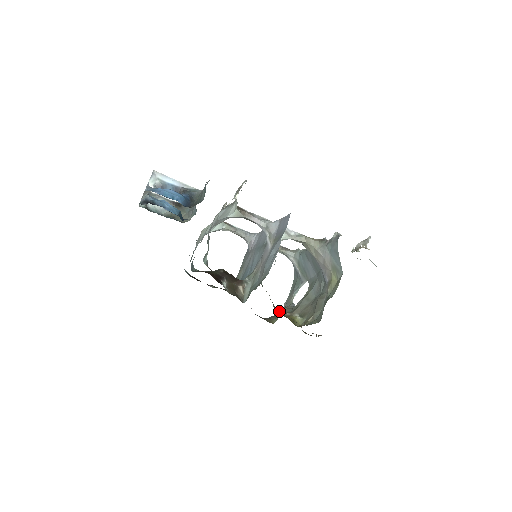
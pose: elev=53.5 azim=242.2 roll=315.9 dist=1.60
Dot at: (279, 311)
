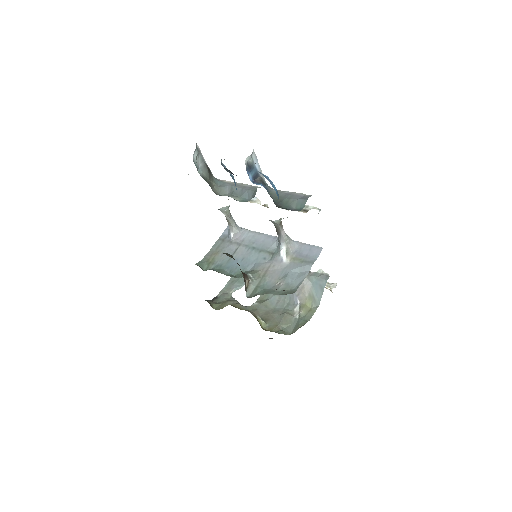
Dot at: (214, 298)
